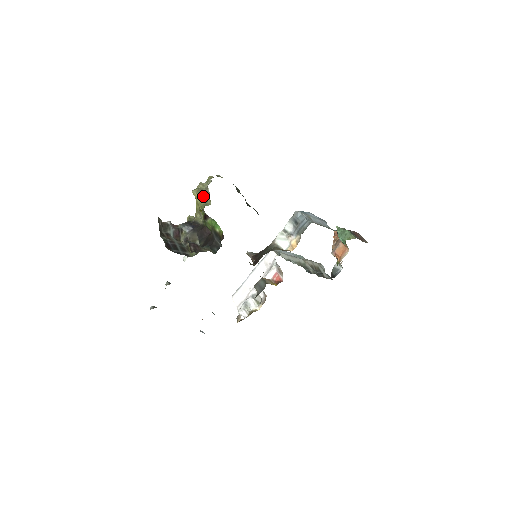
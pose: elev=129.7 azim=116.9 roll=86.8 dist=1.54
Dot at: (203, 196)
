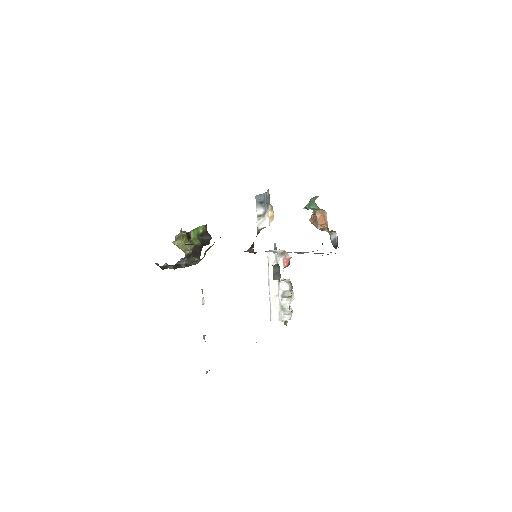
Dot at: occluded
